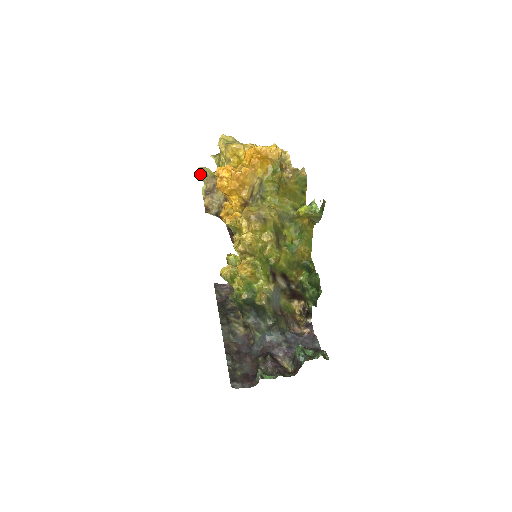
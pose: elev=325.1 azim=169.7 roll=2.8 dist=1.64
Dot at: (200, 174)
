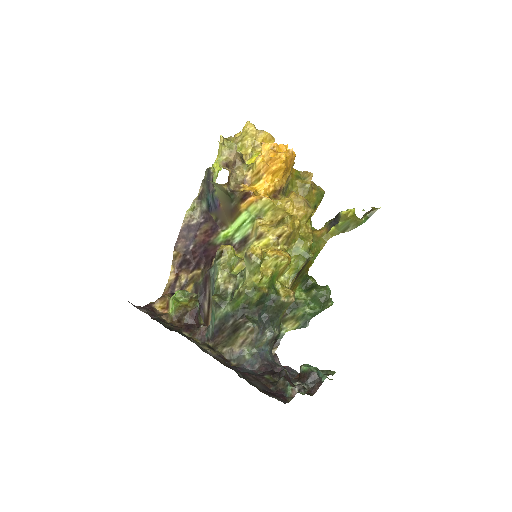
Dot at: (223, 143)
